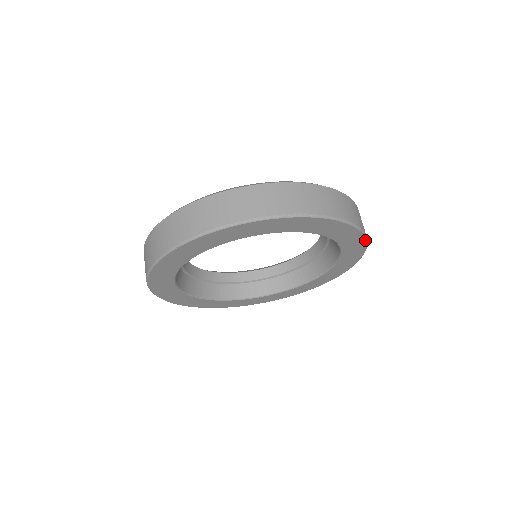
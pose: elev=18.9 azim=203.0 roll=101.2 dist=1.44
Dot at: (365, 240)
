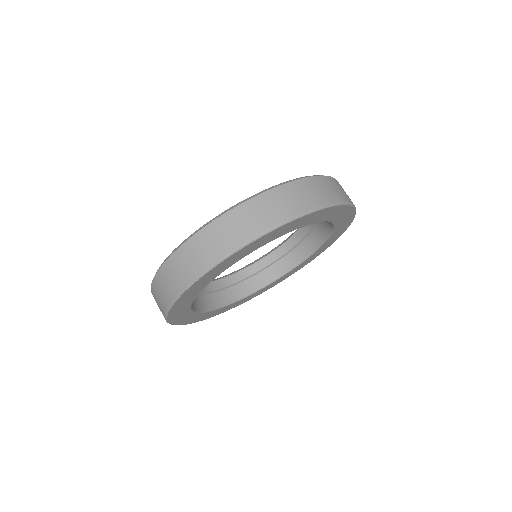
Dot at: occluded
